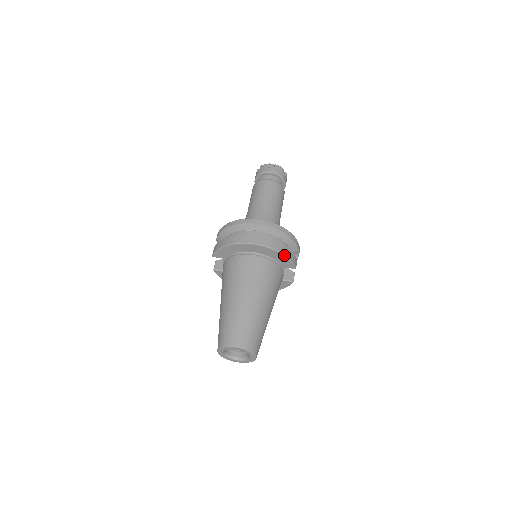
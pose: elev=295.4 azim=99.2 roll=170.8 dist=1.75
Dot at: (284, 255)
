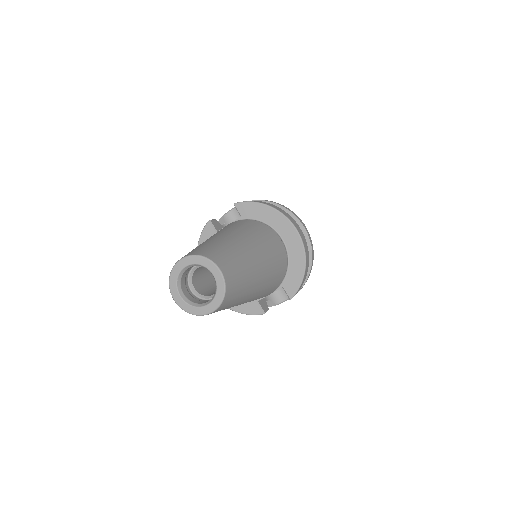
Dot at: (305, 271)
